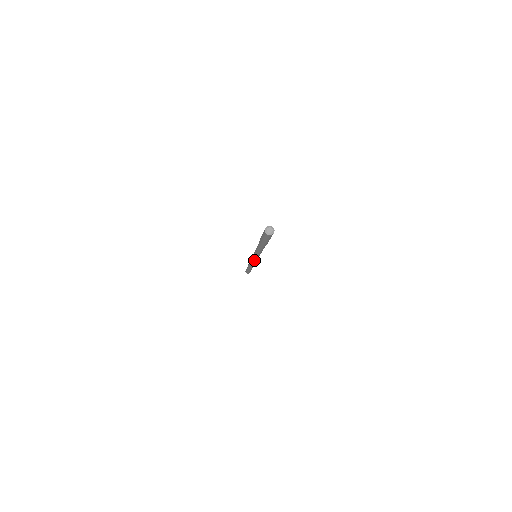
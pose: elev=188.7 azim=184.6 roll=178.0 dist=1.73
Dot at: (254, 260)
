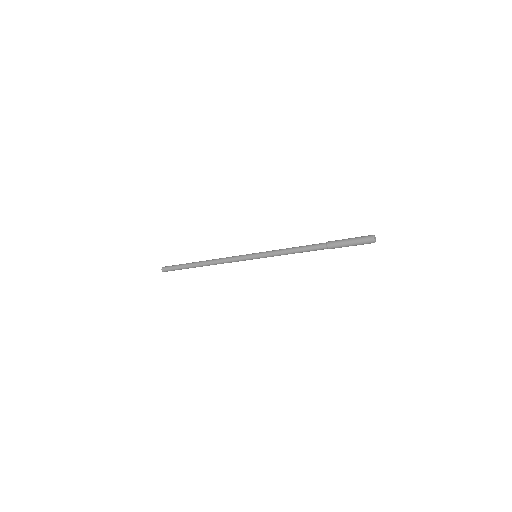
Dot at: occluded
